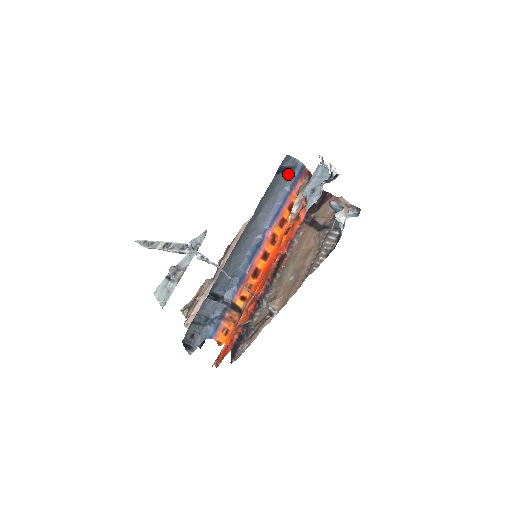
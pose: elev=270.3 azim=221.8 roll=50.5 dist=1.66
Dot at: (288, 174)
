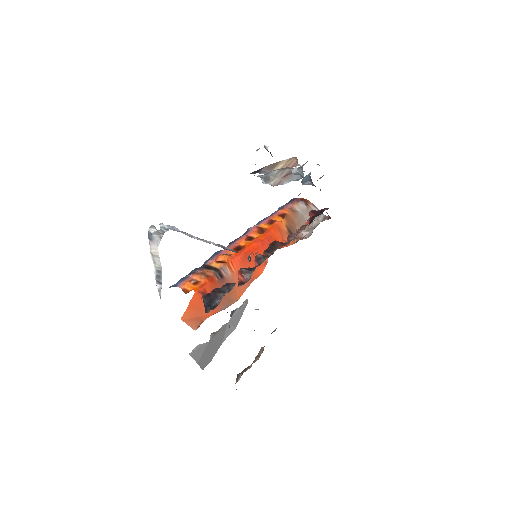
Dot at: occluded
